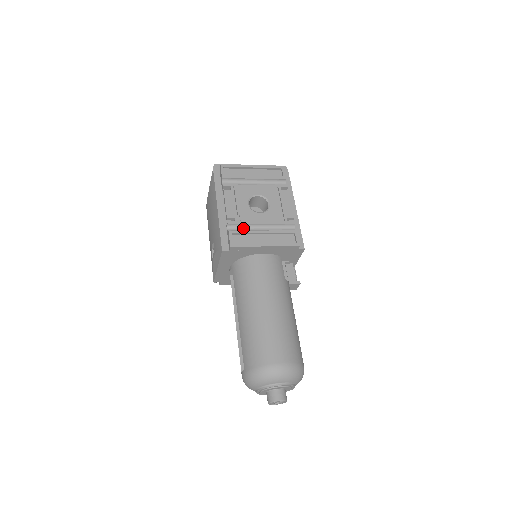
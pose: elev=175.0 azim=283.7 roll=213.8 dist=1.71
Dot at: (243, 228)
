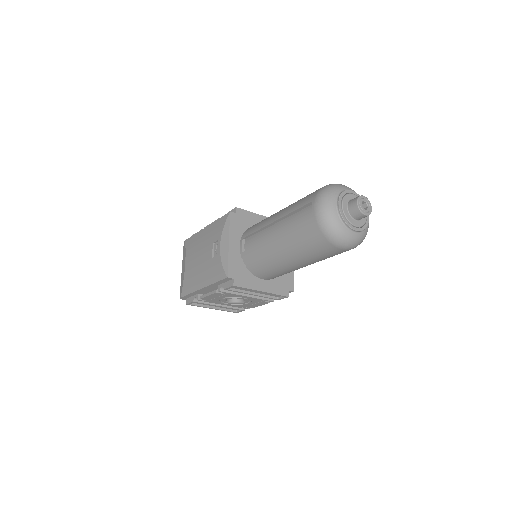
Dot at: occluded
